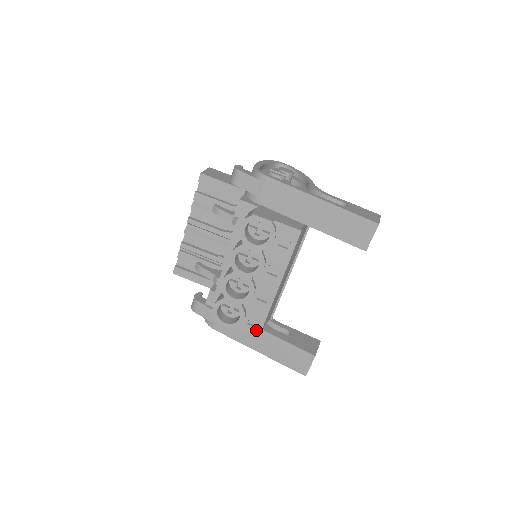
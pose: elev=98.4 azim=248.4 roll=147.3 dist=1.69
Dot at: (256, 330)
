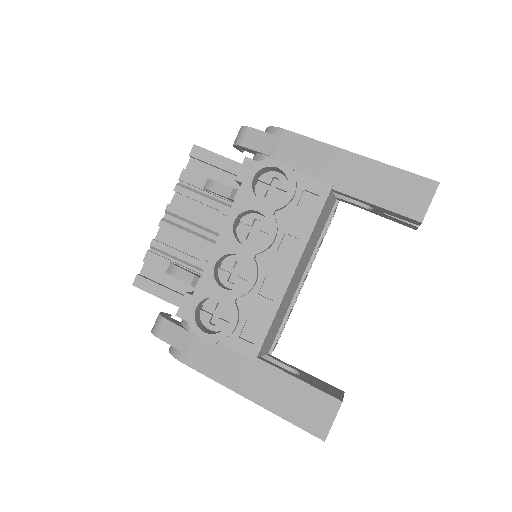
Dot at: (252, 348)
